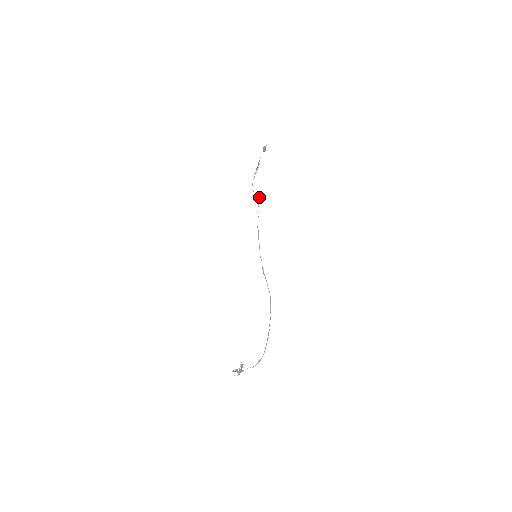
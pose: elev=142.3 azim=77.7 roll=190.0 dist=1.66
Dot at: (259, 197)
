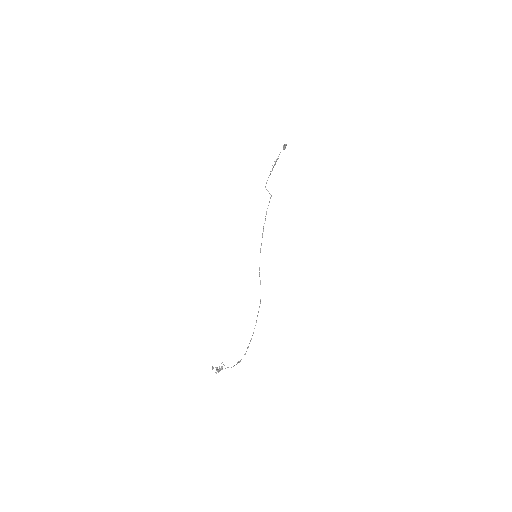
Dot at: (271, 196)
